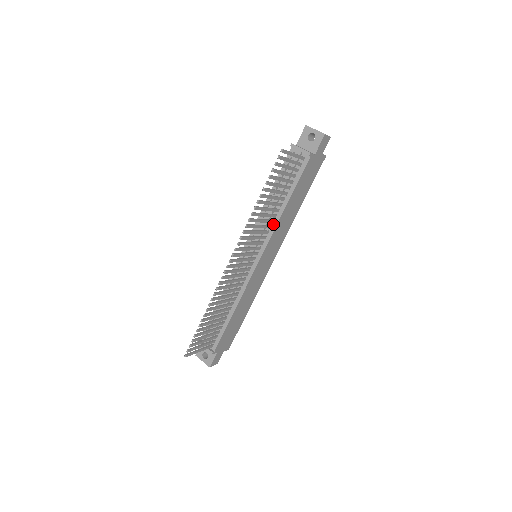
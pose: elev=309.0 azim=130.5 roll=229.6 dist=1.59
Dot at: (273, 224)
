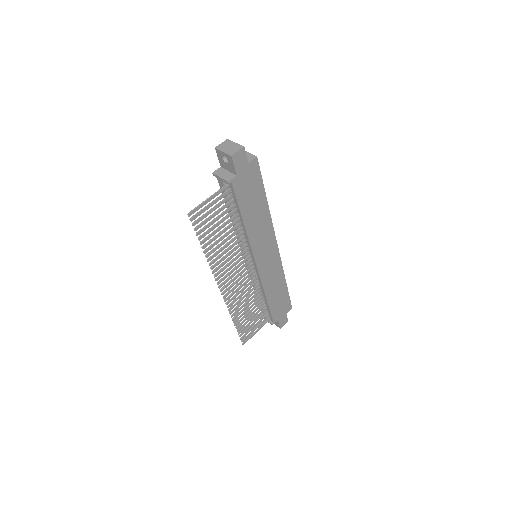
Dot at: (246, 238)
